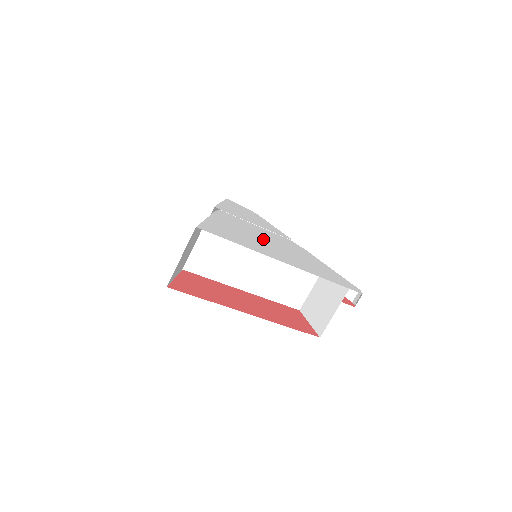
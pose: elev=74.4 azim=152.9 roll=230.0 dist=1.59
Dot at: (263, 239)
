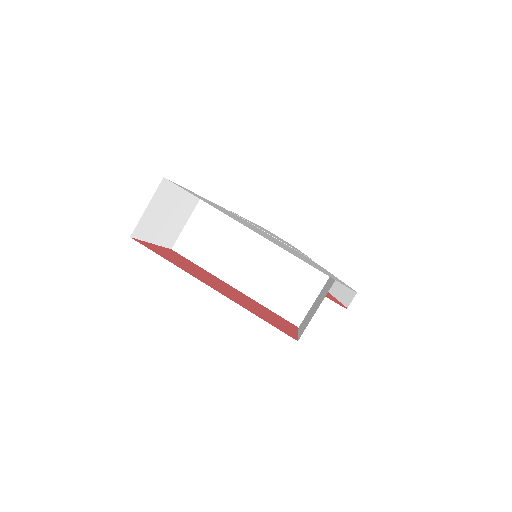
Dot at: (258, 230)
